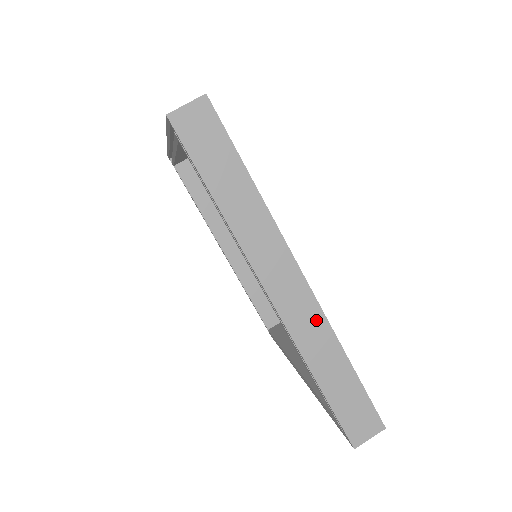
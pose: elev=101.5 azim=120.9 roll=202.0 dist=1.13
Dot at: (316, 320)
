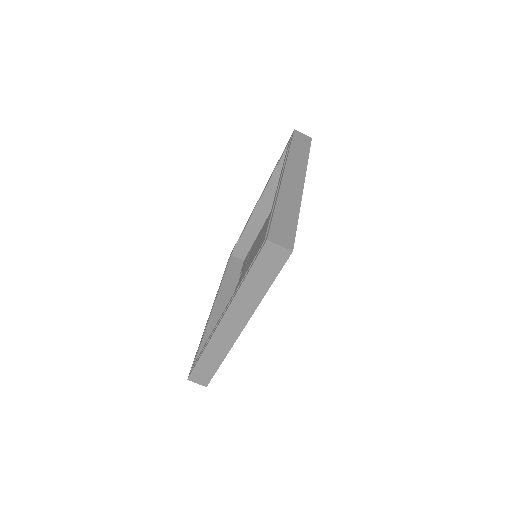
Dot at: (228, 343)
